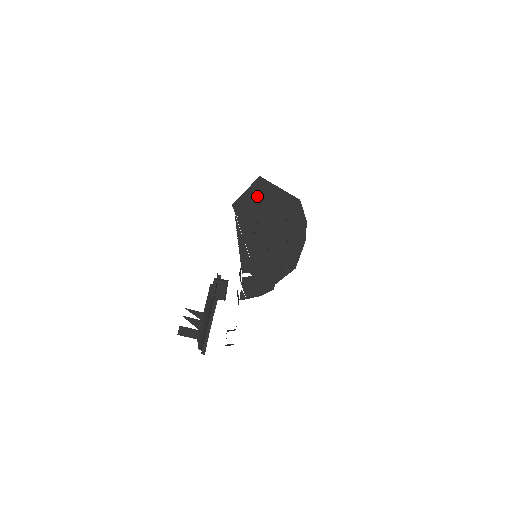
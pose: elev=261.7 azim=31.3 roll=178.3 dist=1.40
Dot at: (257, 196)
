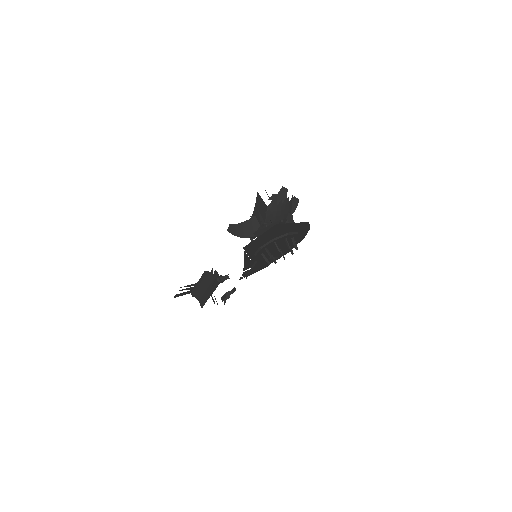
Dot at: (269, 235)
